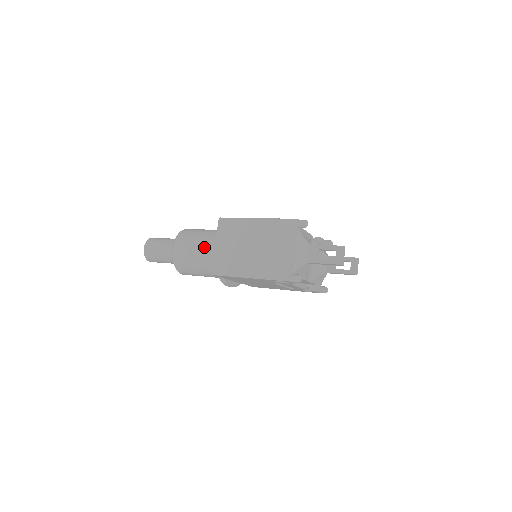
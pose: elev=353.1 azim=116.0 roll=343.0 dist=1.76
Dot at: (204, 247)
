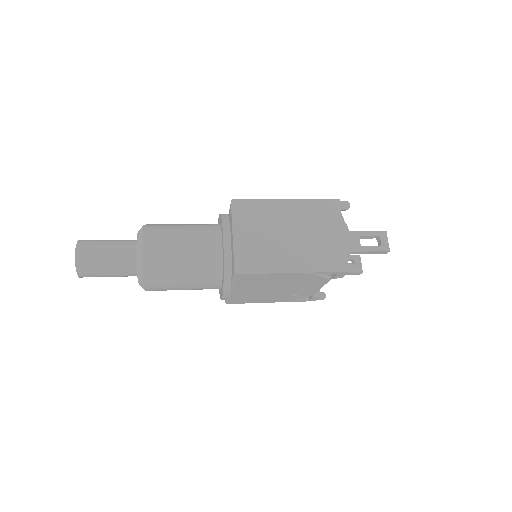
Dot at: (197, 243)
